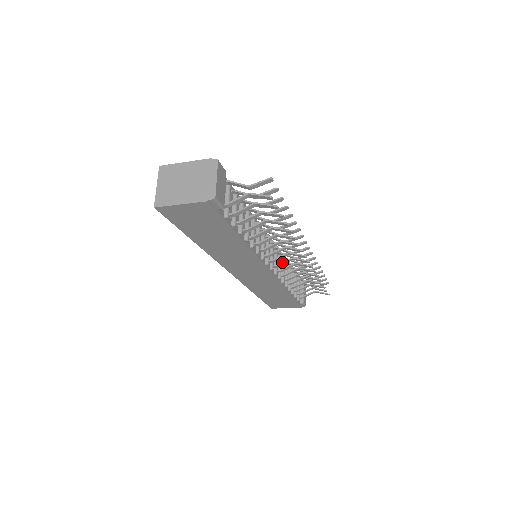
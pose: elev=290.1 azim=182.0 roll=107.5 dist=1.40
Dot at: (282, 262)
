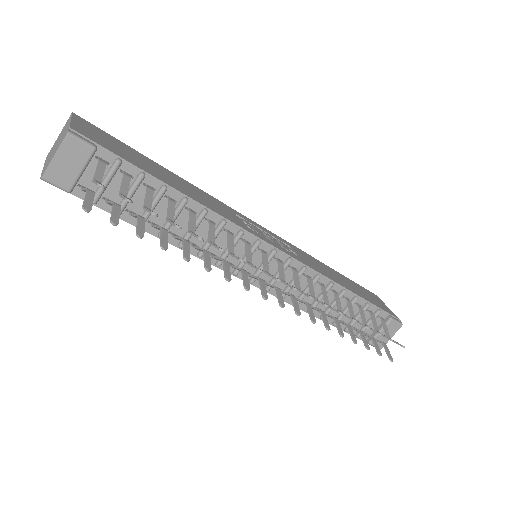
Dot at: (267, 283)
